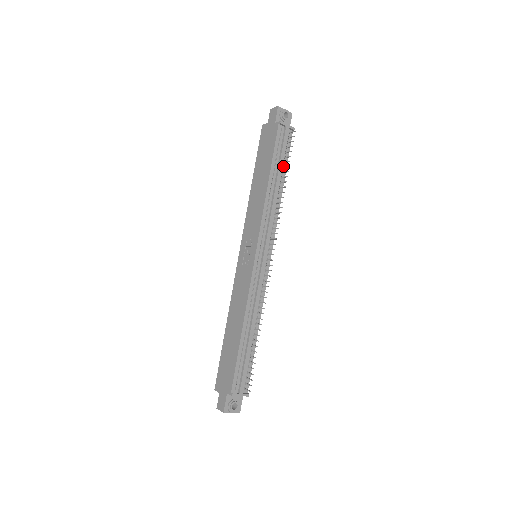
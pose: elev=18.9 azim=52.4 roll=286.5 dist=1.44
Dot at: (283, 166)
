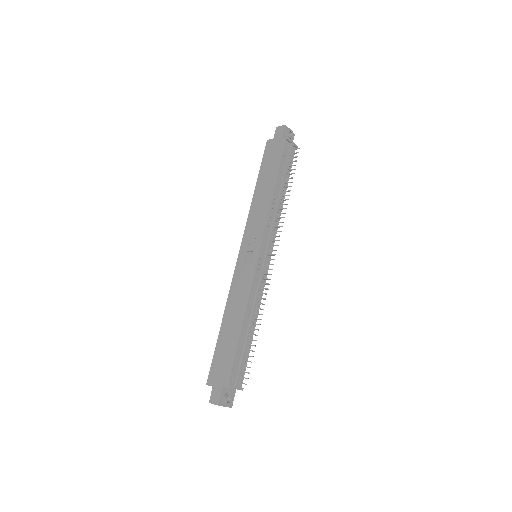
Dot at: (286, 177)
